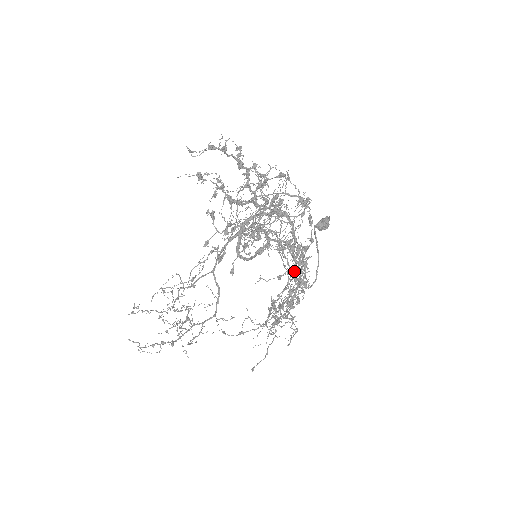
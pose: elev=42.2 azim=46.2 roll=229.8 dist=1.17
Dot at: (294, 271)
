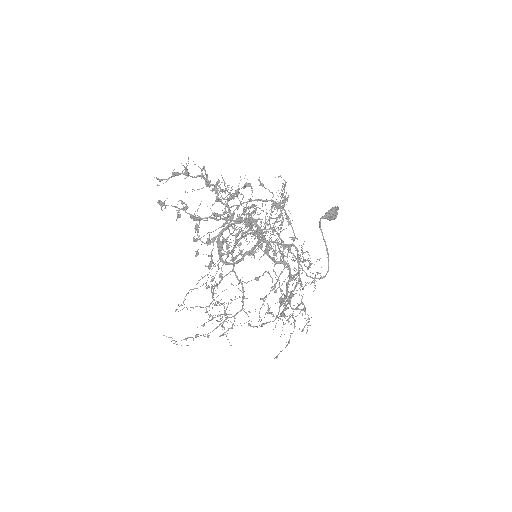
Dot at: (283, 269)
